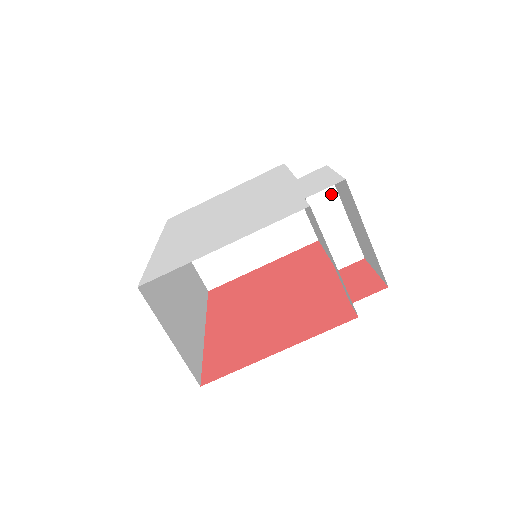
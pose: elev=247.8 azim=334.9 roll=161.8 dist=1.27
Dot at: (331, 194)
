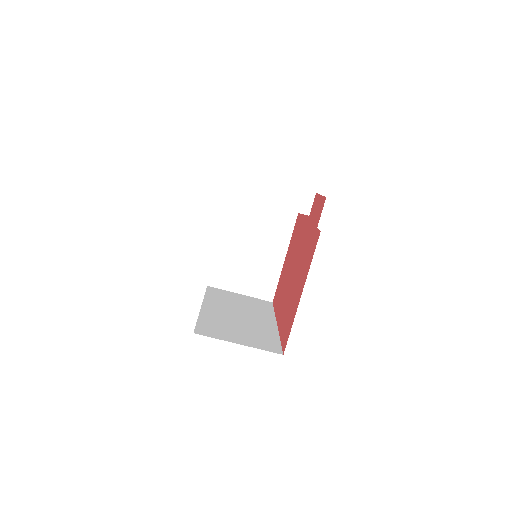
Dot at: (256, 182)
